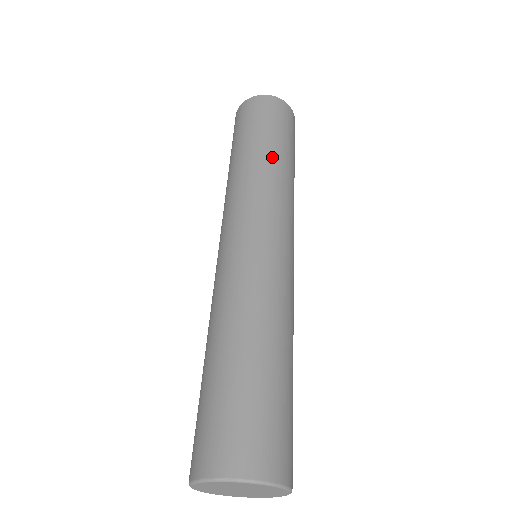
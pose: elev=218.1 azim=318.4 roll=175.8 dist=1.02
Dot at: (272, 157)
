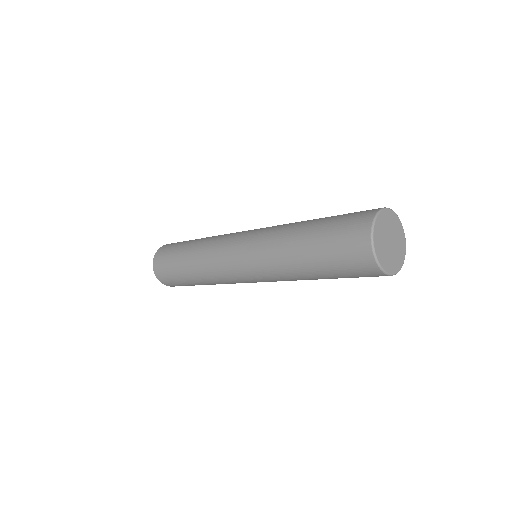
Dot at: occluded
